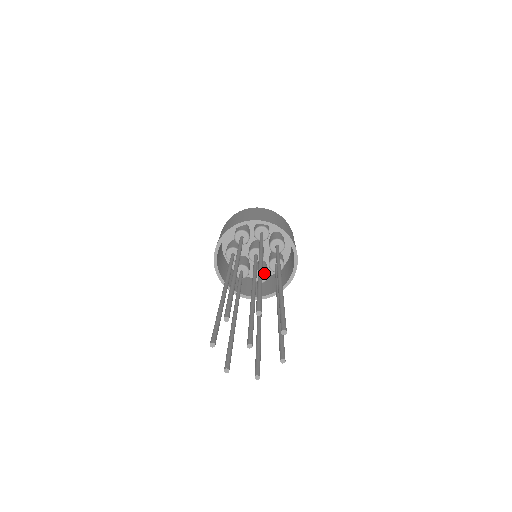
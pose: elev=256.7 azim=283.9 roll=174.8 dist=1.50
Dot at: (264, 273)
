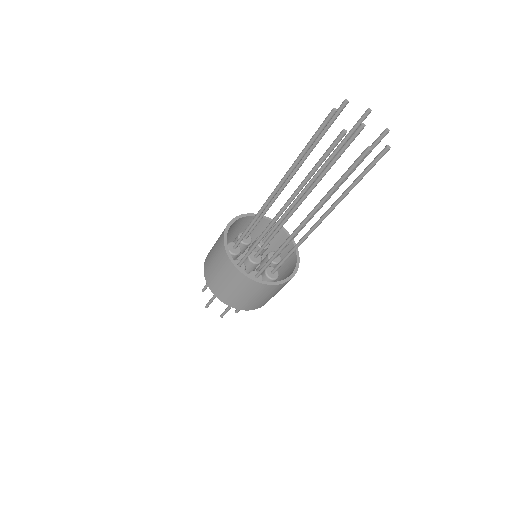
Dot at: (260, 275)
